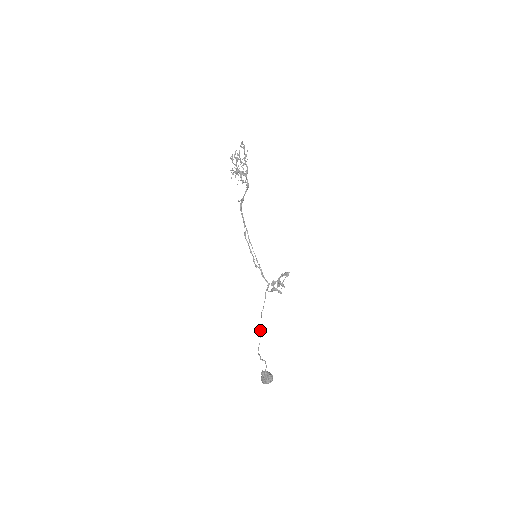
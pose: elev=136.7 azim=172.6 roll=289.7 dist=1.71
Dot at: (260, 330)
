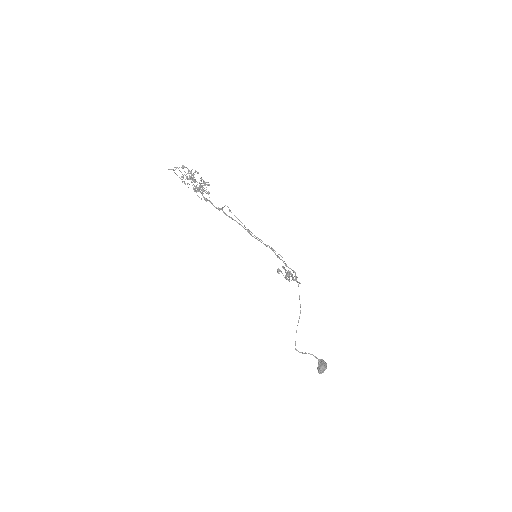
Dot at: (298, 322)
